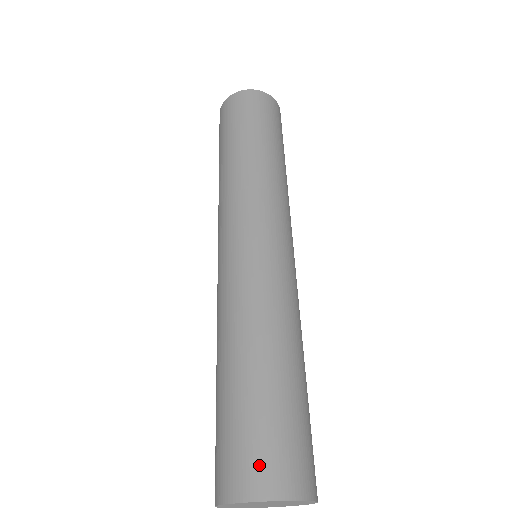
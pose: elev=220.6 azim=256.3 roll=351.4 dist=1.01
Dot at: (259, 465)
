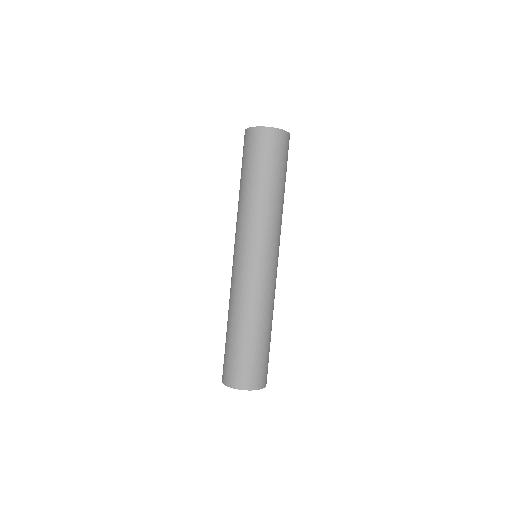
Dot at: (254, 377)
